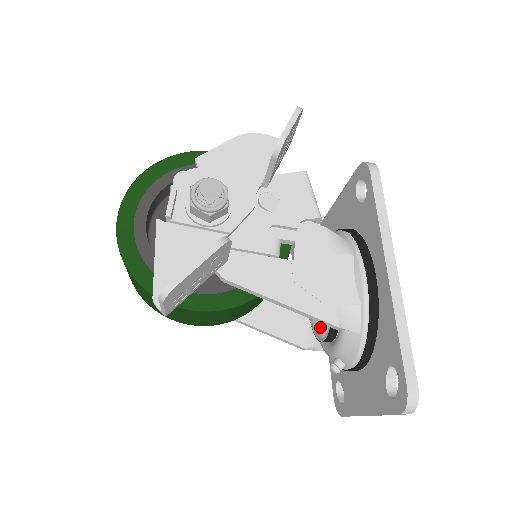
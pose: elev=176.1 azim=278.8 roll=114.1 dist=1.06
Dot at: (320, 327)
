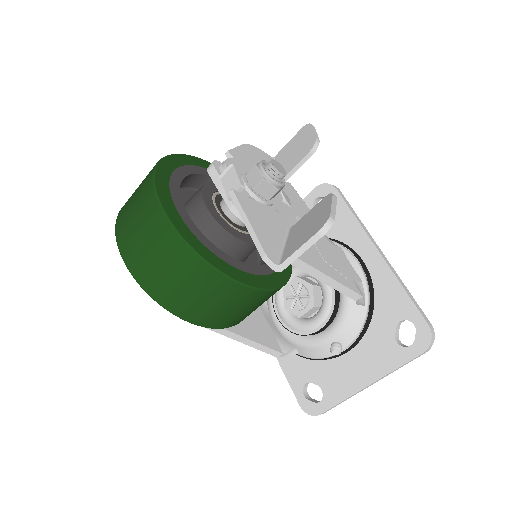
Dot at: (311, 320)
